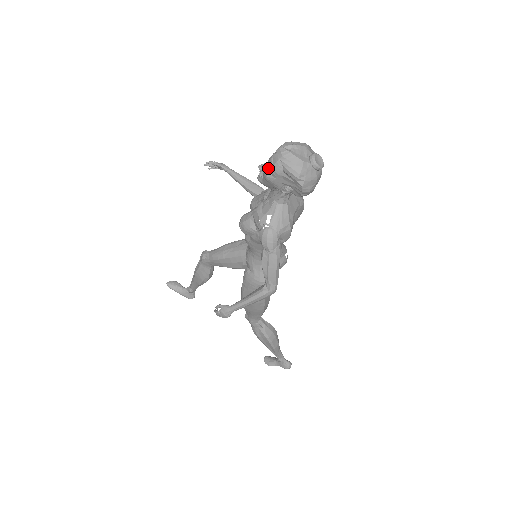
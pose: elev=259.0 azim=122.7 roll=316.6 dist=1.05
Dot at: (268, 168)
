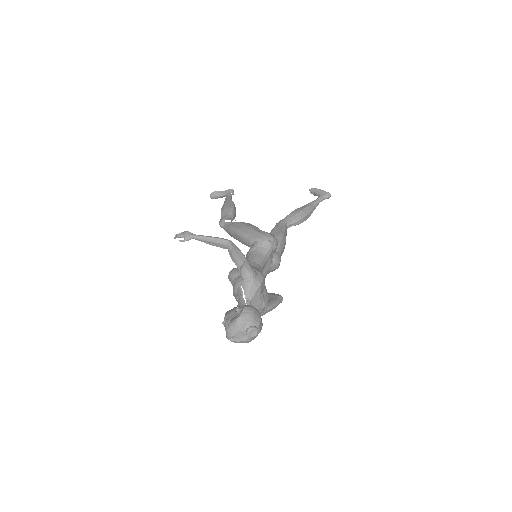
Dot at: occluded
